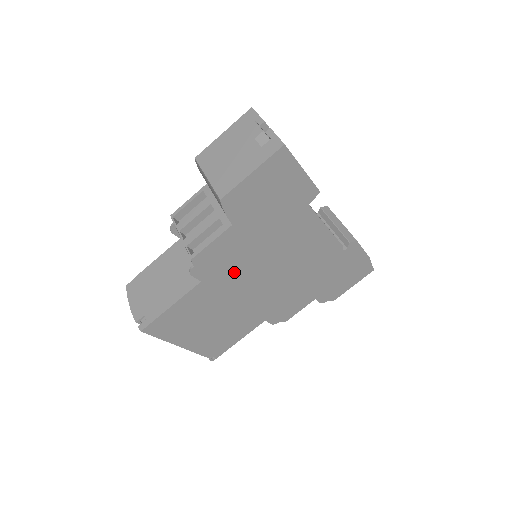
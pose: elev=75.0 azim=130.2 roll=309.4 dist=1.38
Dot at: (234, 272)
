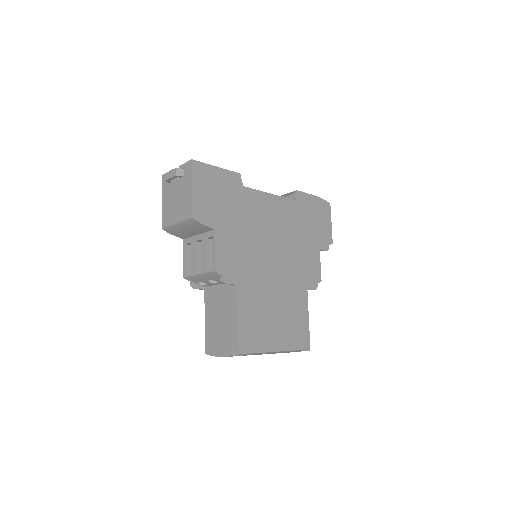
Dot at: (249, 264)
